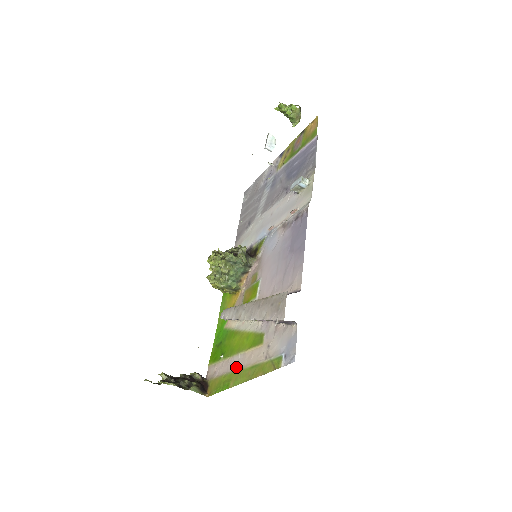
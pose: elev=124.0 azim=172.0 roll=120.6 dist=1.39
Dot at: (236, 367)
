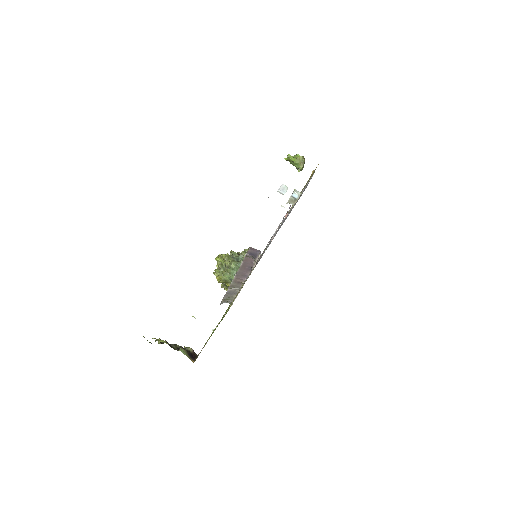
Dot at: occluded
